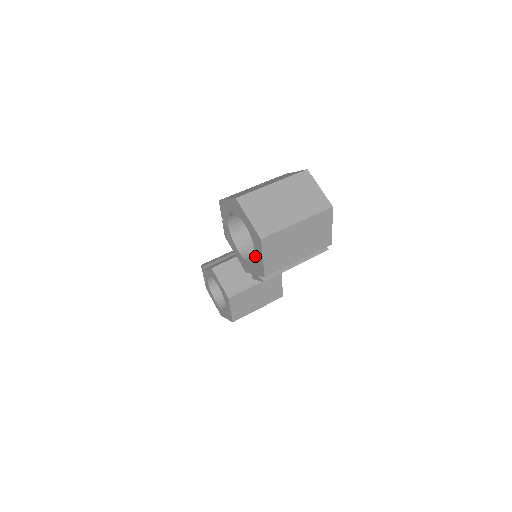
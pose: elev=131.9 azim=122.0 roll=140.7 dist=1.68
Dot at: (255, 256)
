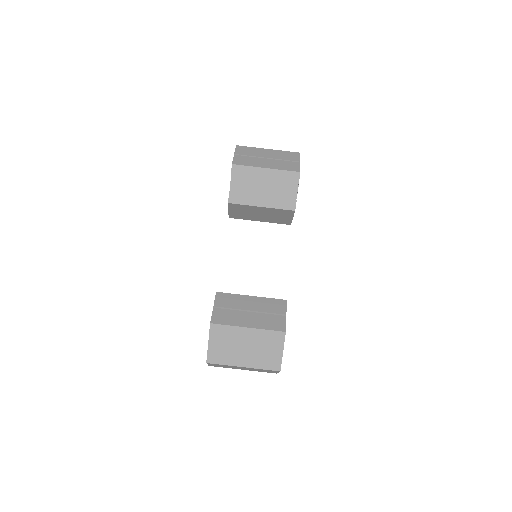
Dot at: occluded
